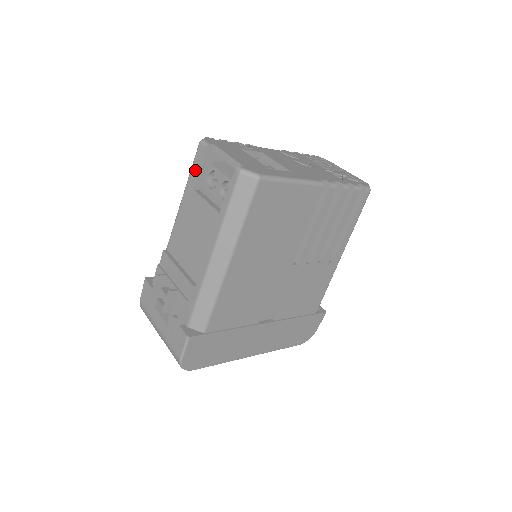
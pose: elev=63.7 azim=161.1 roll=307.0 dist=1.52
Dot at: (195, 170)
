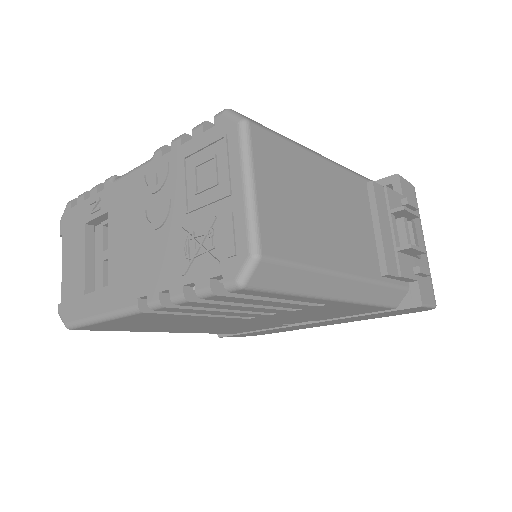
Dot at: occluded
